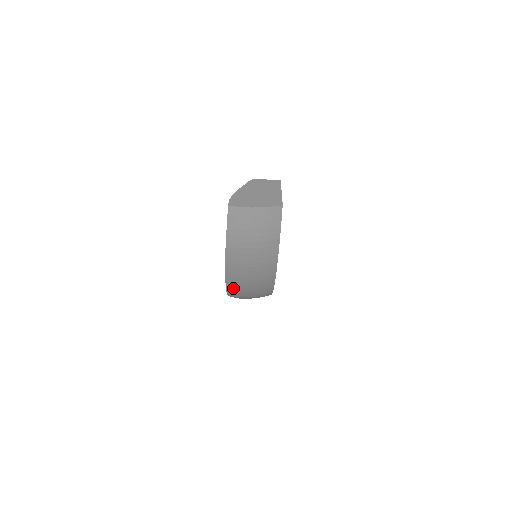
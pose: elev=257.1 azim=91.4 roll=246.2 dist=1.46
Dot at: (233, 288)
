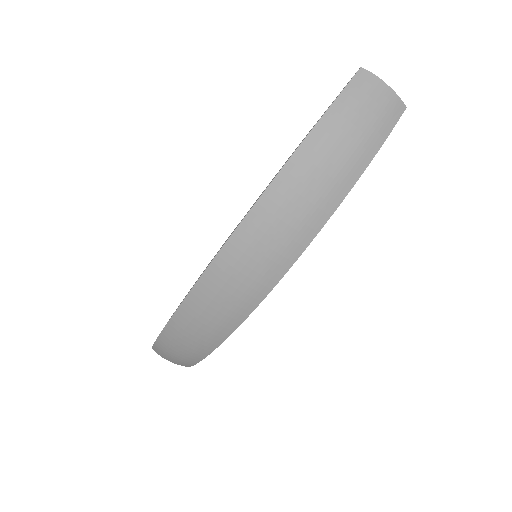
Dot at: (255, 221)
